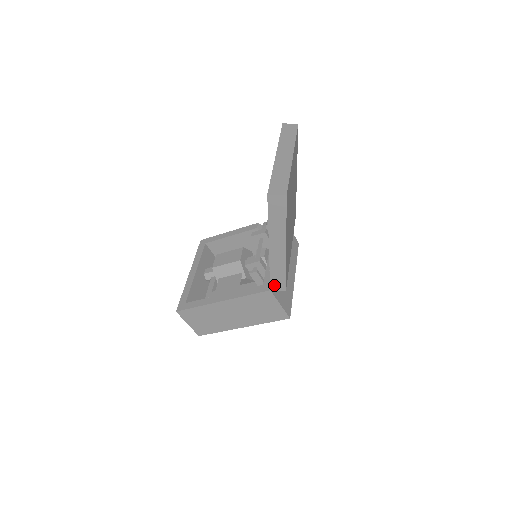
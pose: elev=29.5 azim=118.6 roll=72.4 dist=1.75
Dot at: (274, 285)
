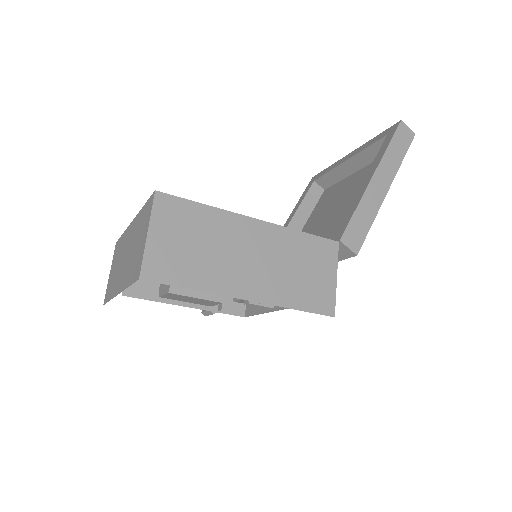
Dot at: (348, 235)
